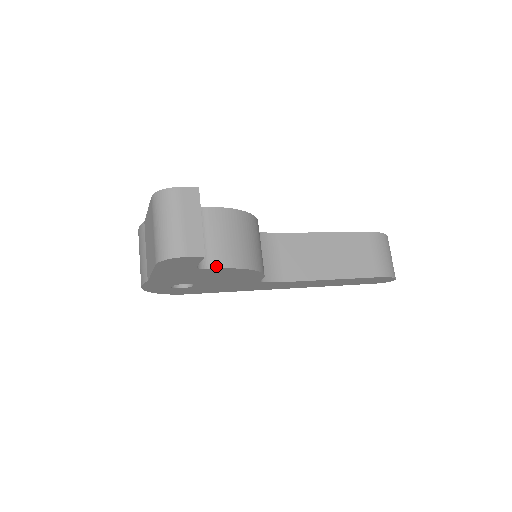
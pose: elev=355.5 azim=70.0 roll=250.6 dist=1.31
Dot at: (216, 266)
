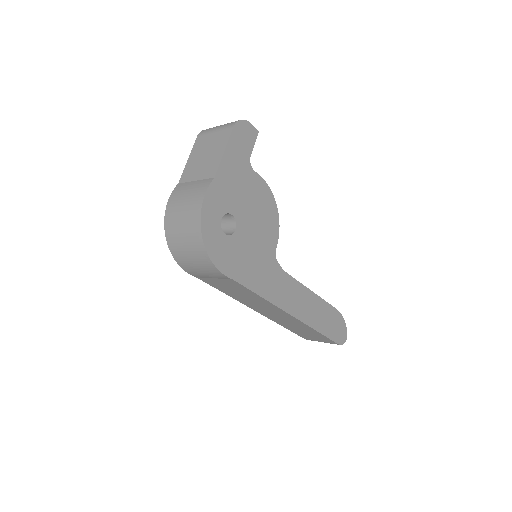
Dot at: (257, 174)
